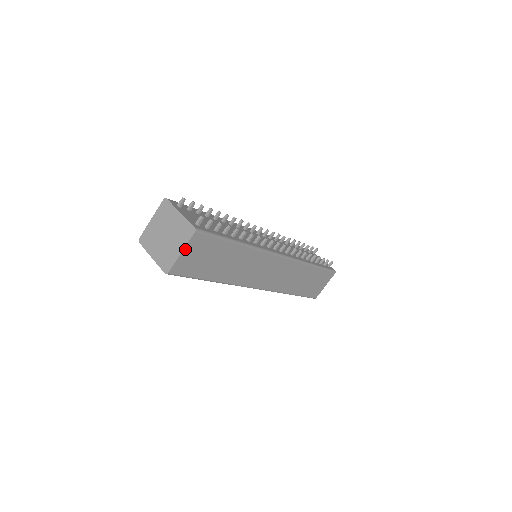
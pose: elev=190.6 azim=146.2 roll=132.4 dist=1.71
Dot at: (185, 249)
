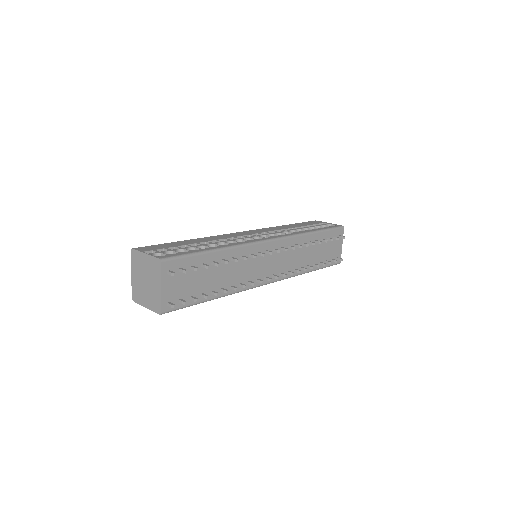
Dot at: (150, 308)
